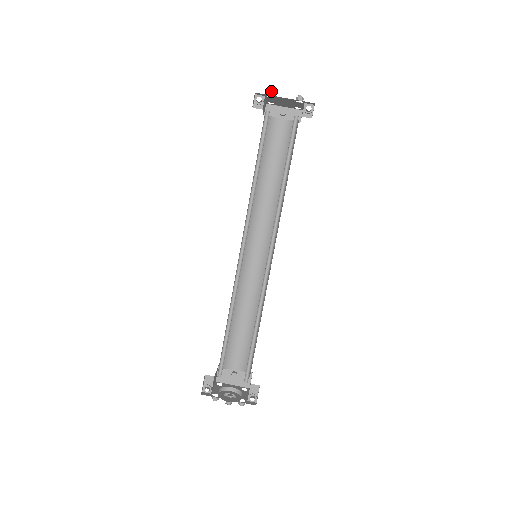
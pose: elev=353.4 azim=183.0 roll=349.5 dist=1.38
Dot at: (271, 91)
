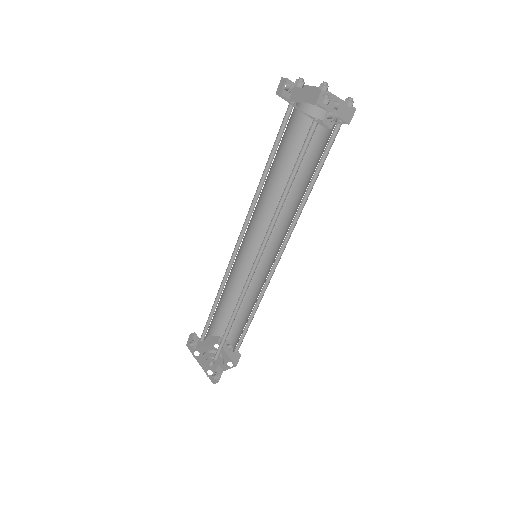
Dot at: (299, 79)
